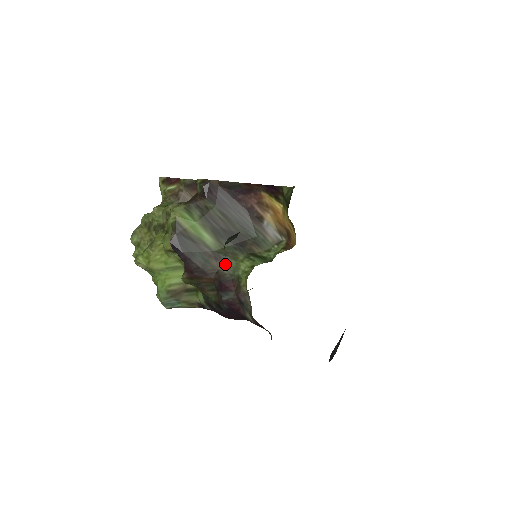
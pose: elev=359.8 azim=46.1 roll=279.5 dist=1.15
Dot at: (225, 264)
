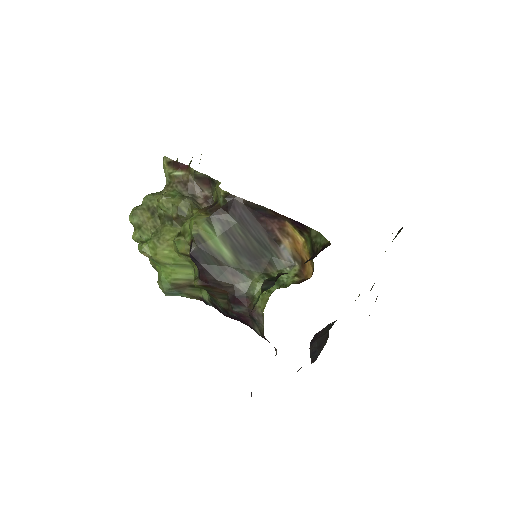
Dot at: (241, 281)
